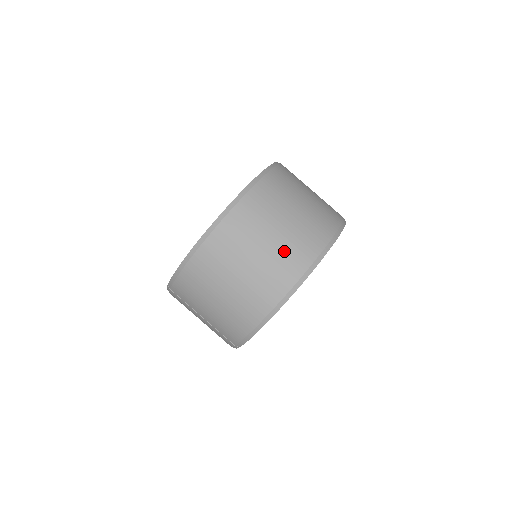
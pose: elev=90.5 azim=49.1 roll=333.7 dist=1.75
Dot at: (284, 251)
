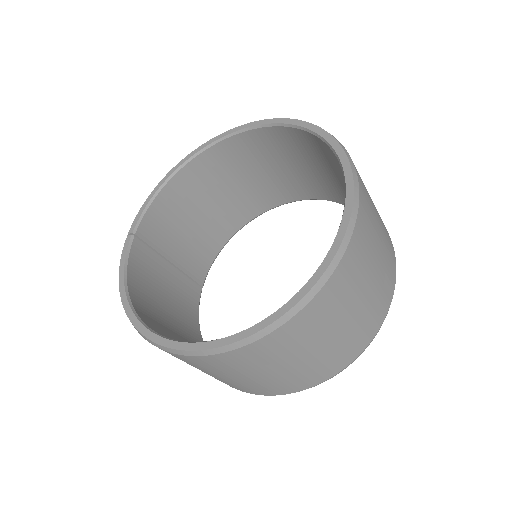
Dot at: occluded
